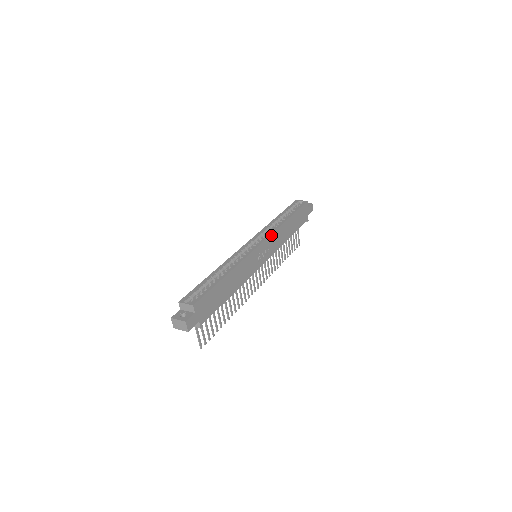
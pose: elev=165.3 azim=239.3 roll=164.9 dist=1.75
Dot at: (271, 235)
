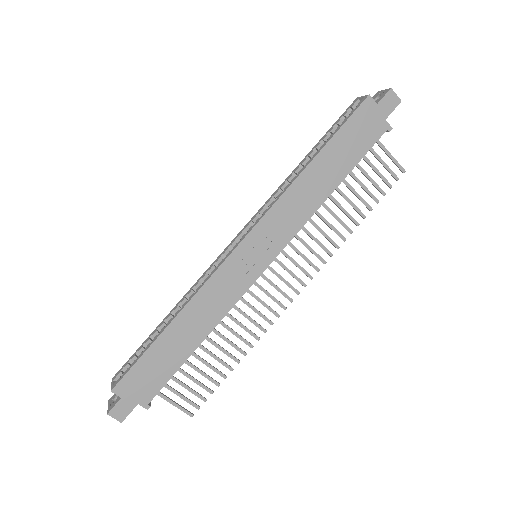
Dot at: (266, 215)
